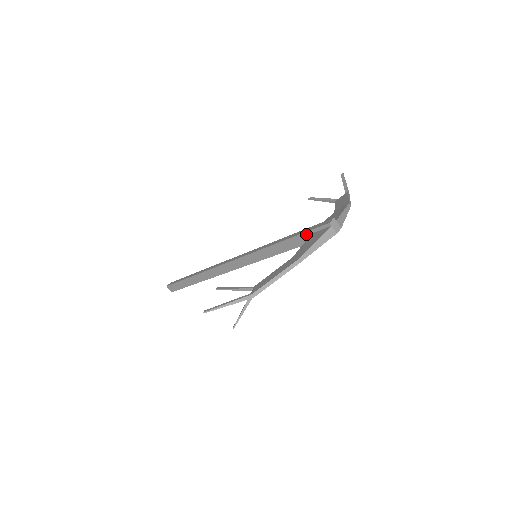
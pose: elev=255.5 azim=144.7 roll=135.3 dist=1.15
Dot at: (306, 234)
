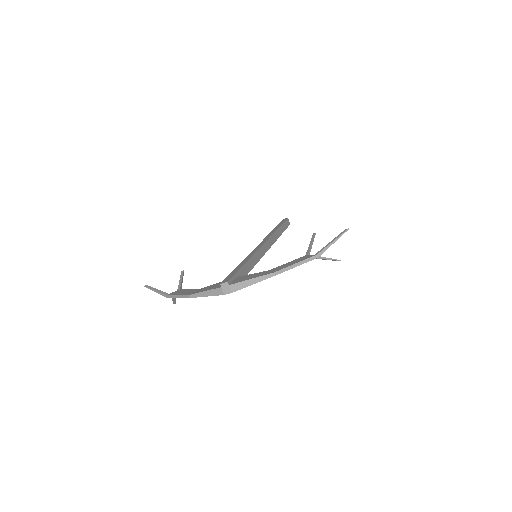
Dot at: occluded
